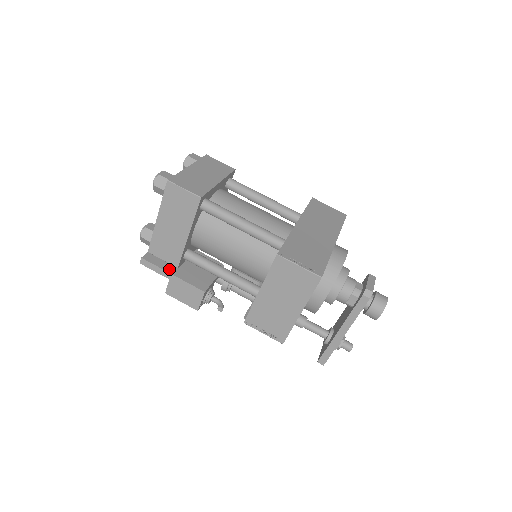
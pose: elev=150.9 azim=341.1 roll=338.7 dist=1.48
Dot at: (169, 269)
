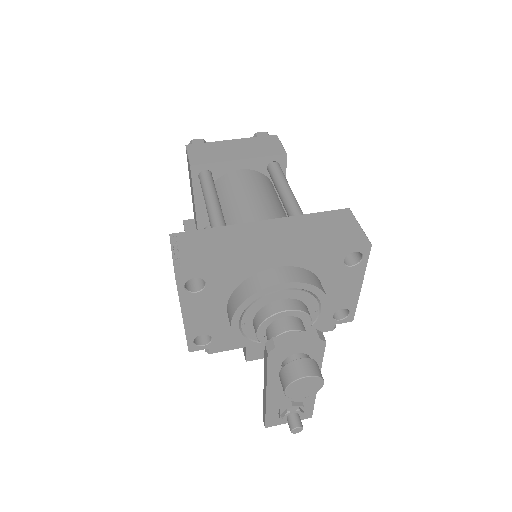
Dot at: occluded
